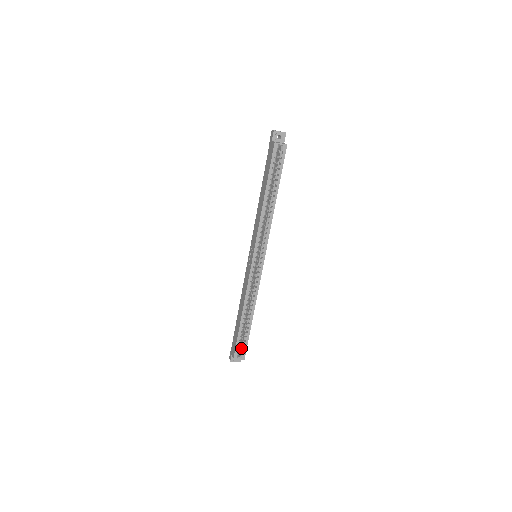
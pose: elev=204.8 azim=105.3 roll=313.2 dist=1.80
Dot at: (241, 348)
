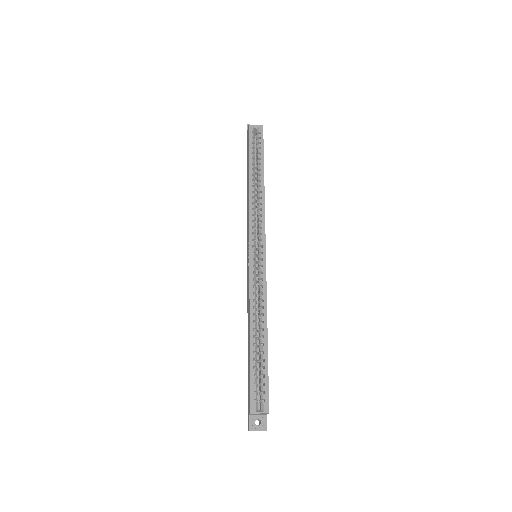
Dot at: (260, 393)
